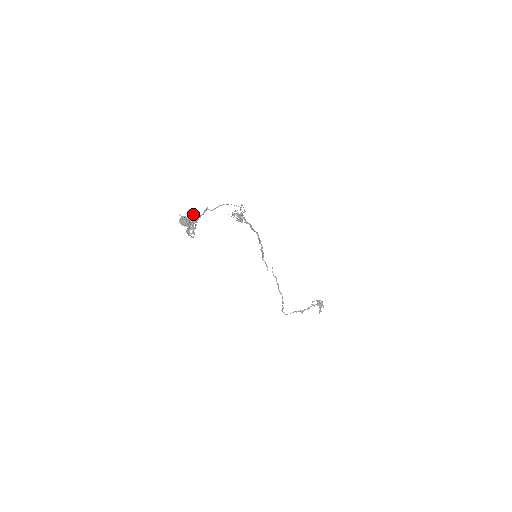
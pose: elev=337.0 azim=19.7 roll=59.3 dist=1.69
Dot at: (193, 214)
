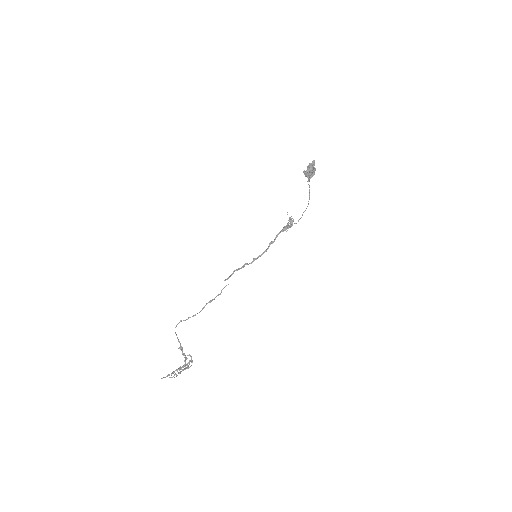
Dot at: occluded
